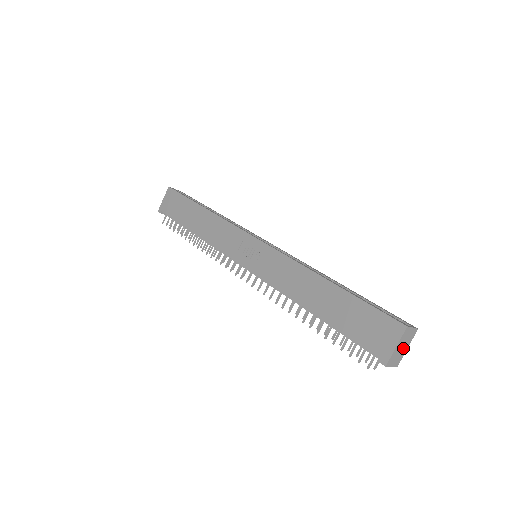
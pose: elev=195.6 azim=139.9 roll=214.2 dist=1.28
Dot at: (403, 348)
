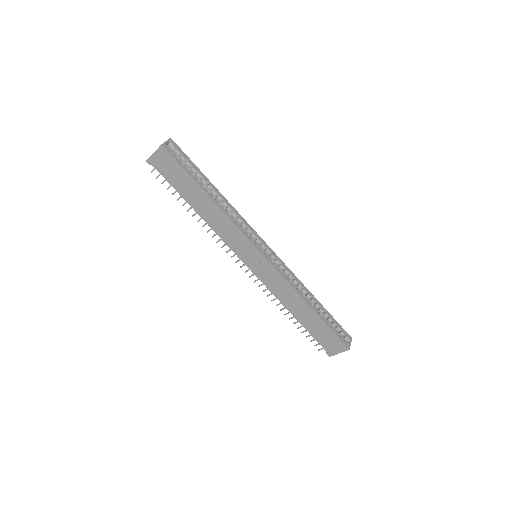
Dot at: occluded
